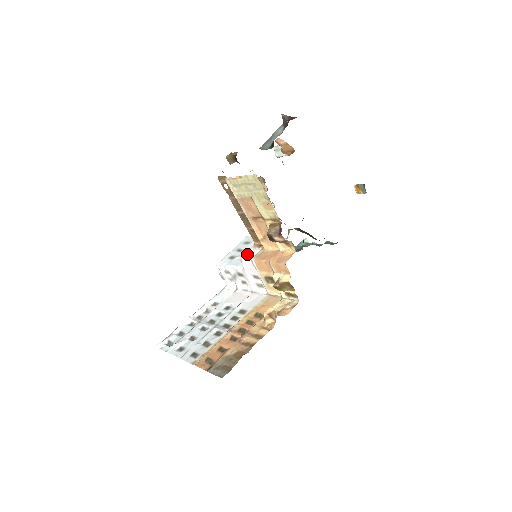
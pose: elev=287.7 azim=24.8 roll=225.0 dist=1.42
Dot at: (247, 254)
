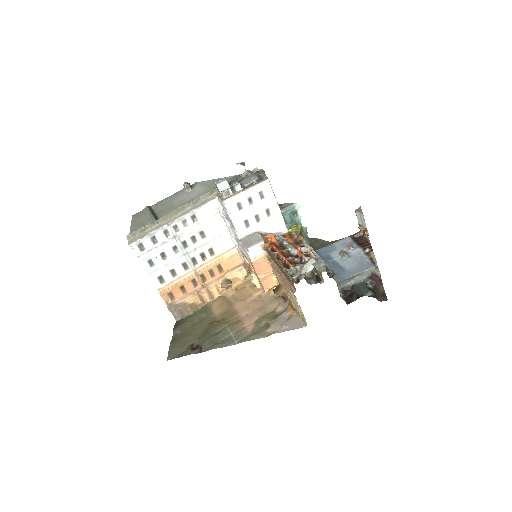
Dot at: (252, 250)
